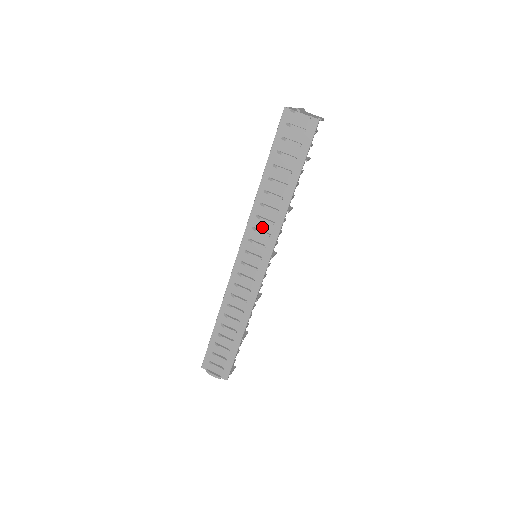
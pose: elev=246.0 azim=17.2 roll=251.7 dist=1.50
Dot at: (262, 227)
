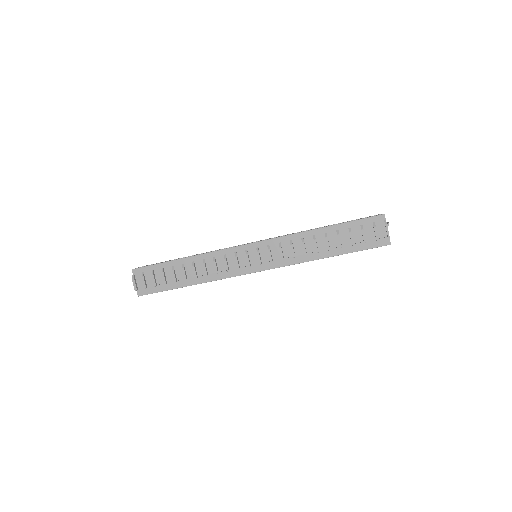
Dot at: (285, 250)
